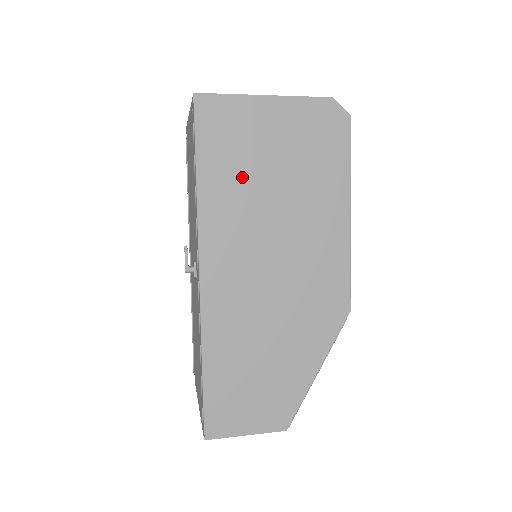
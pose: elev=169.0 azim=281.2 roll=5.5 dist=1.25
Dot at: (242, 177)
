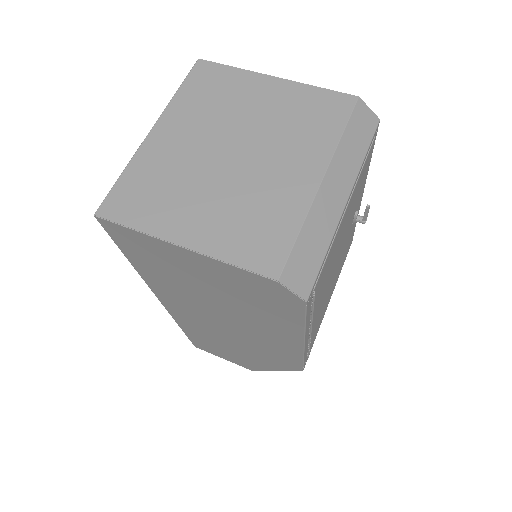
Dot at: (176, 281)
